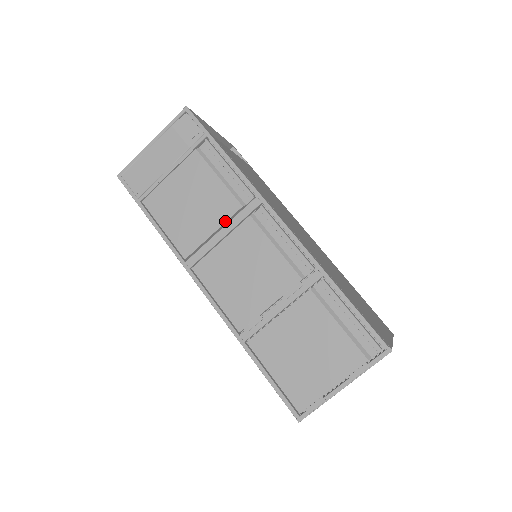
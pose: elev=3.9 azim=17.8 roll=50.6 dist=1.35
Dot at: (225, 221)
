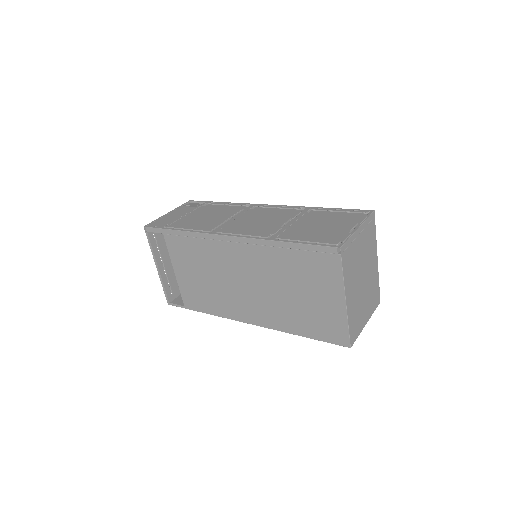
Dot at: (234, 214)
